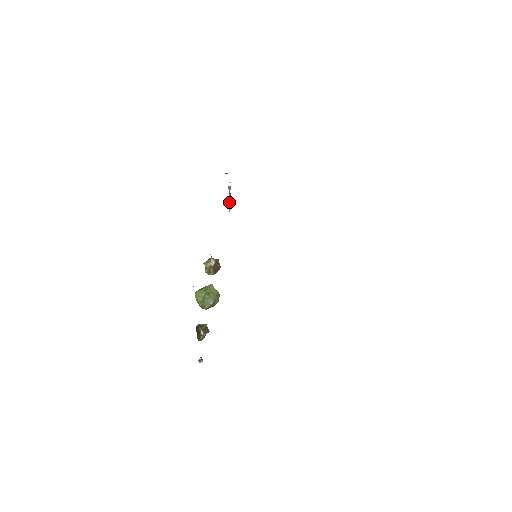
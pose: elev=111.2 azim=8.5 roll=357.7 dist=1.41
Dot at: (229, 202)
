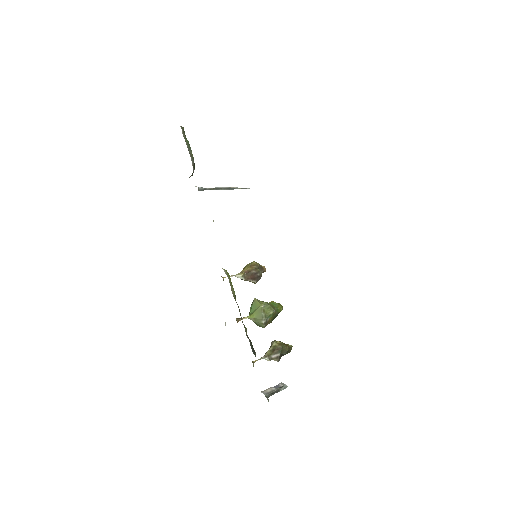
Dot at: (229, 189)
